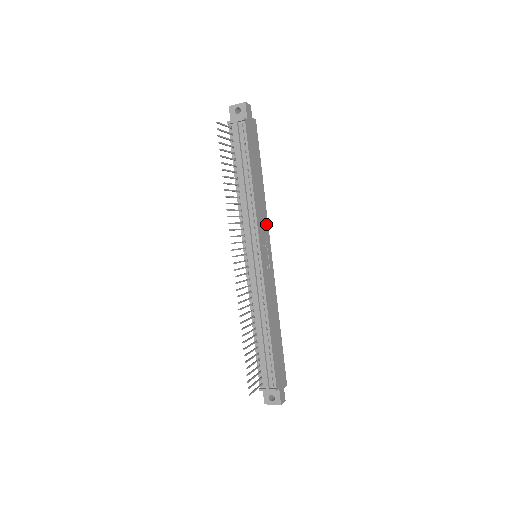
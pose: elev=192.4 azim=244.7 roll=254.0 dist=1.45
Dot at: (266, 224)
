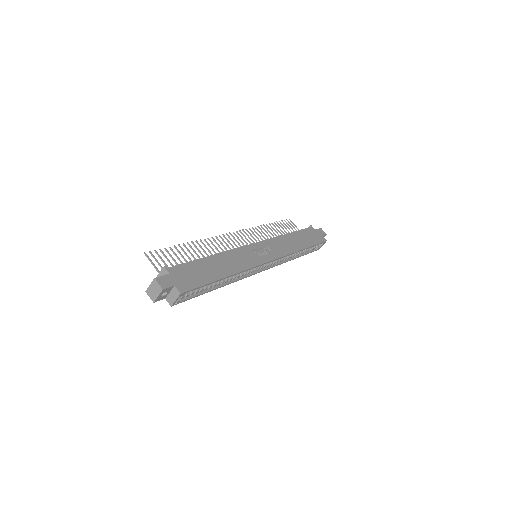
Dot at: (283, 253)
